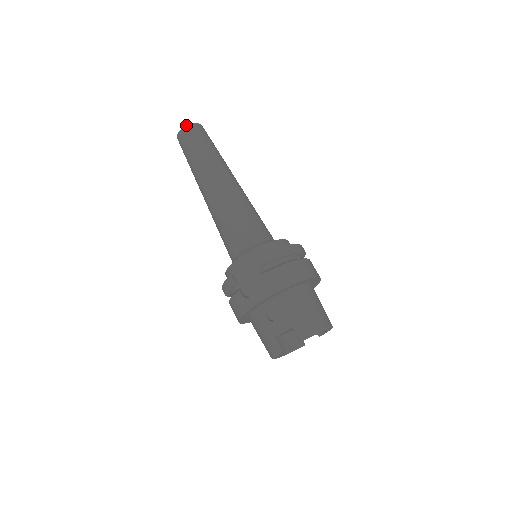
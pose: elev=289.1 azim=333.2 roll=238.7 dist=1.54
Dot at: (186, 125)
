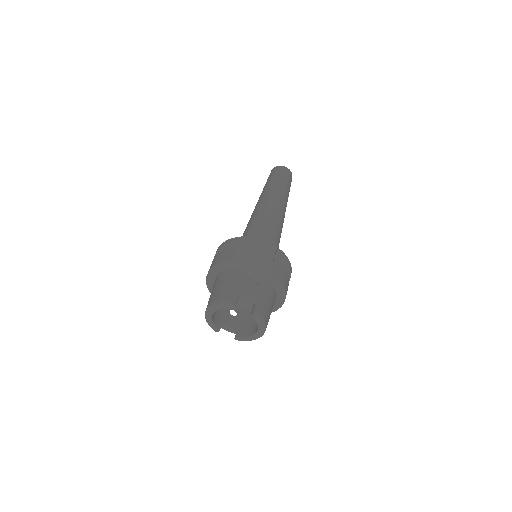
Dot at: occluded
